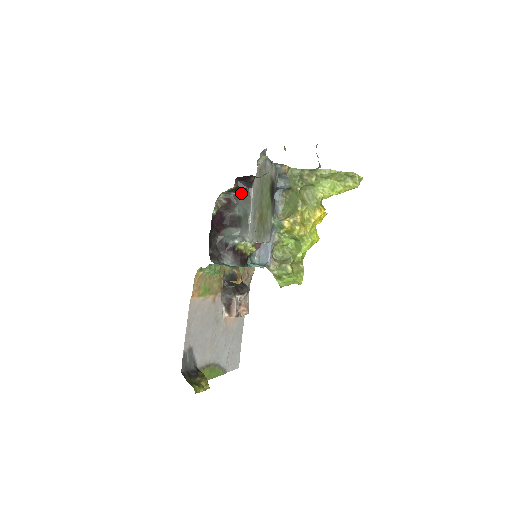
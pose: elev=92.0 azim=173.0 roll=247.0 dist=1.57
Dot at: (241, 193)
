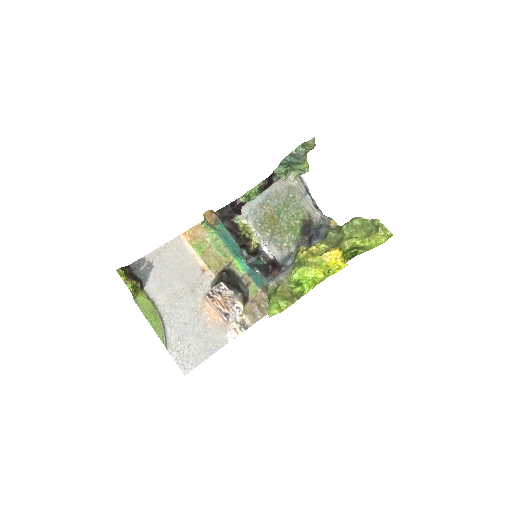
Dot at: occluded
